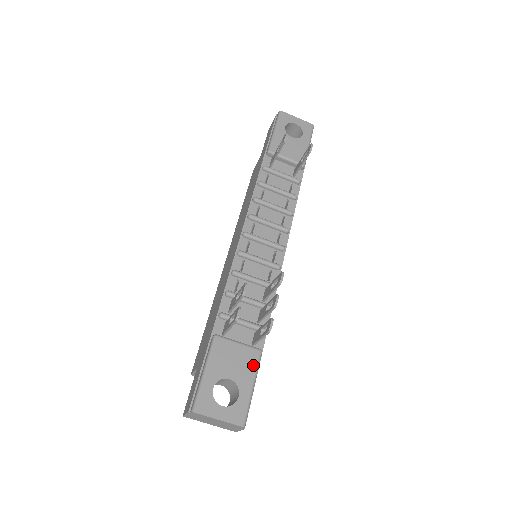
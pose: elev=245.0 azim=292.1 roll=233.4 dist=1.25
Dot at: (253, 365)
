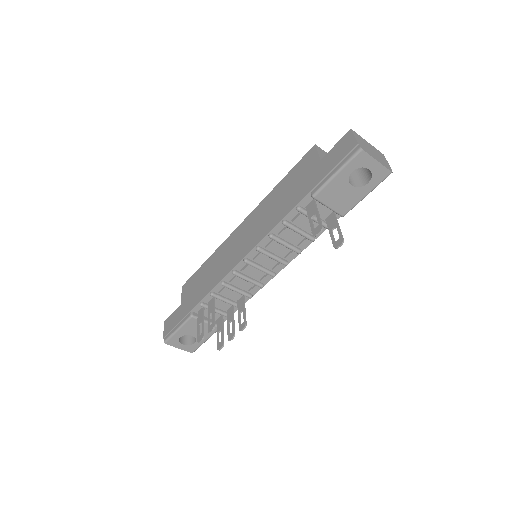
Dot at: (211, 333)
